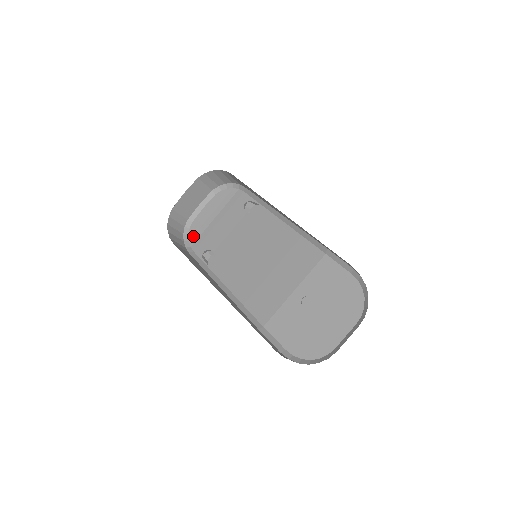
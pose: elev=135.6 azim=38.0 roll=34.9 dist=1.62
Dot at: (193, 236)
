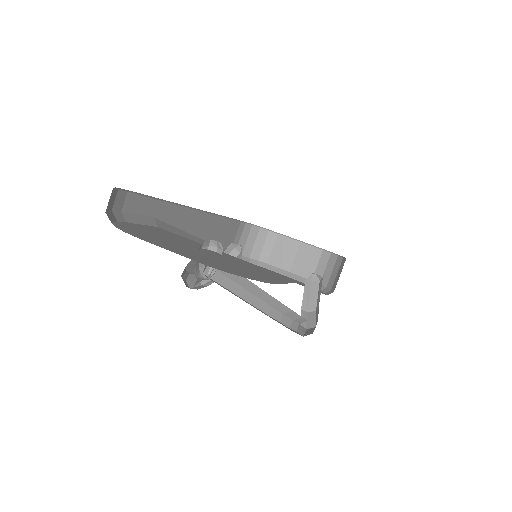
Dot at: occluded
